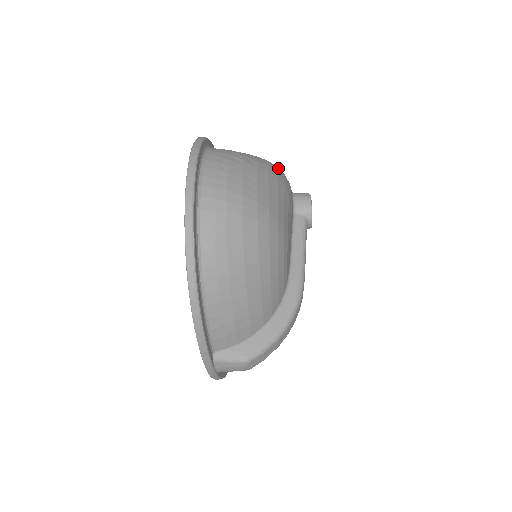
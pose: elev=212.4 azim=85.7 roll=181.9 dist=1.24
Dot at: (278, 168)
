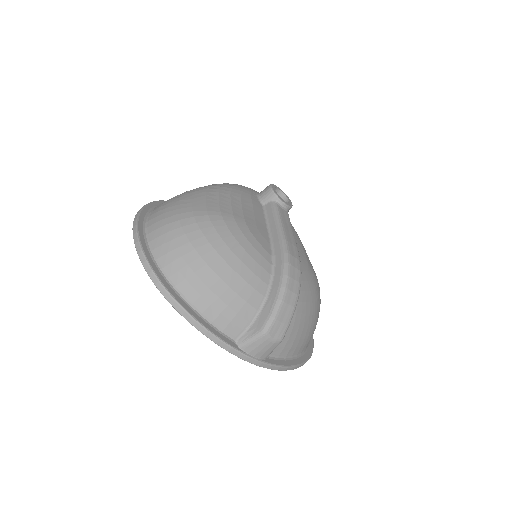
Dot at: (226, 184)
